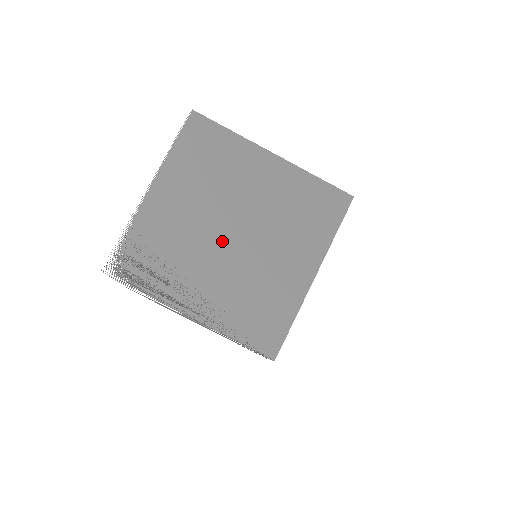
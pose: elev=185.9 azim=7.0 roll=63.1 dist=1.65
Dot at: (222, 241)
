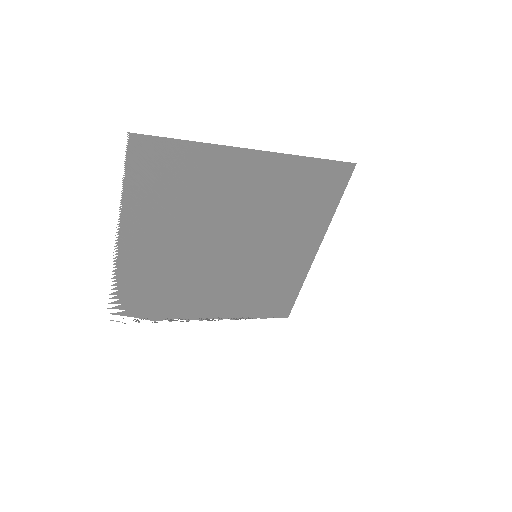
Dot at: (218, 257)
